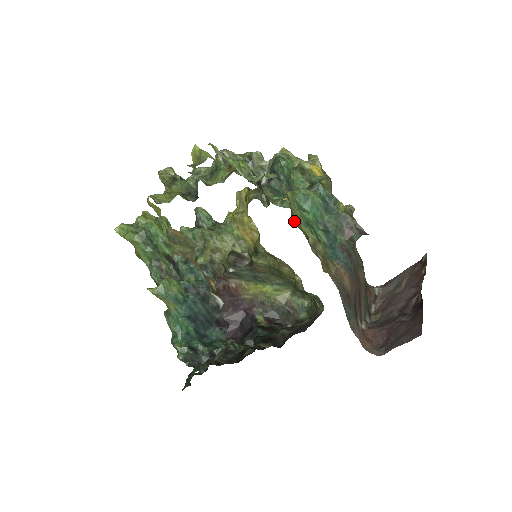
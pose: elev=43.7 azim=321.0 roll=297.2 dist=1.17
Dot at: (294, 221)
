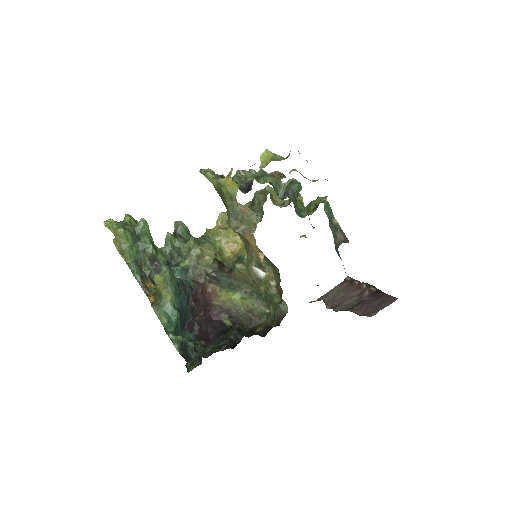
Dot at: occluded
